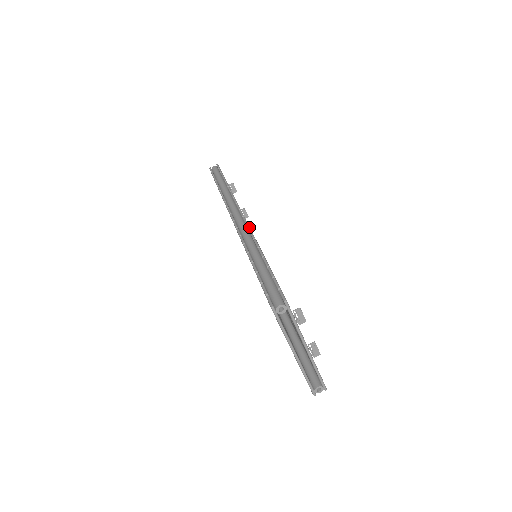
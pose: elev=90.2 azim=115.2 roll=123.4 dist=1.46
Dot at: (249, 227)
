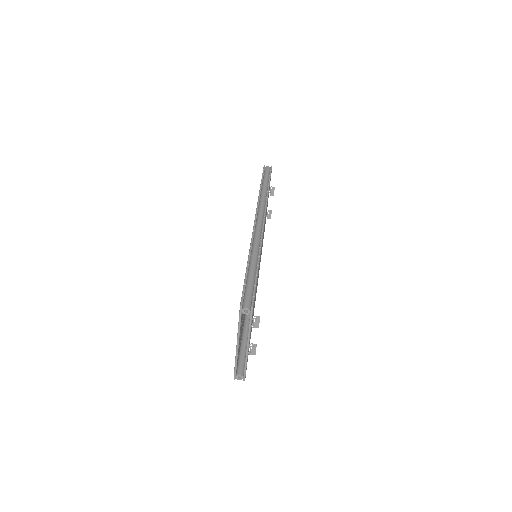
Dot at: (262, 236)
